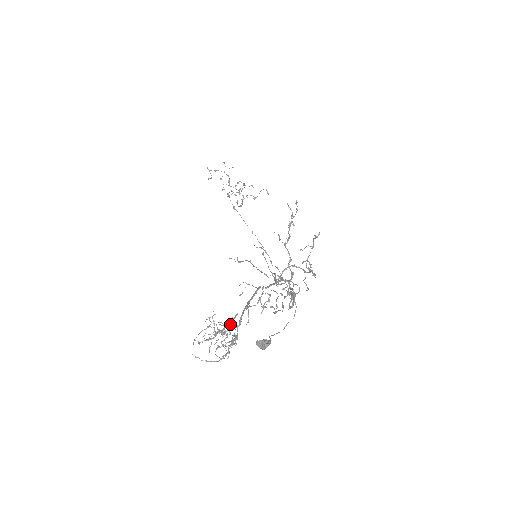
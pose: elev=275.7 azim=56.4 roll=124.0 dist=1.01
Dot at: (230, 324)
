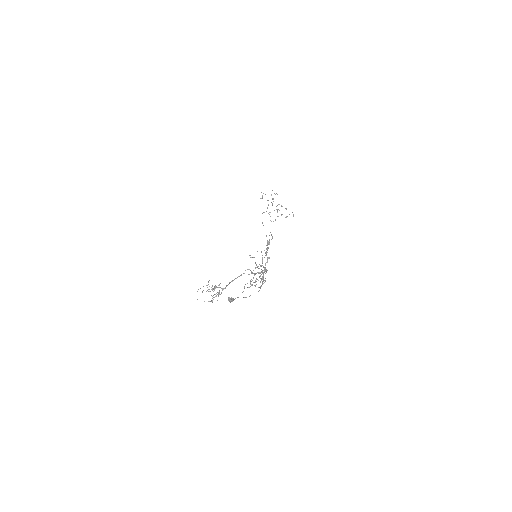
Dot at: (219, 287)
